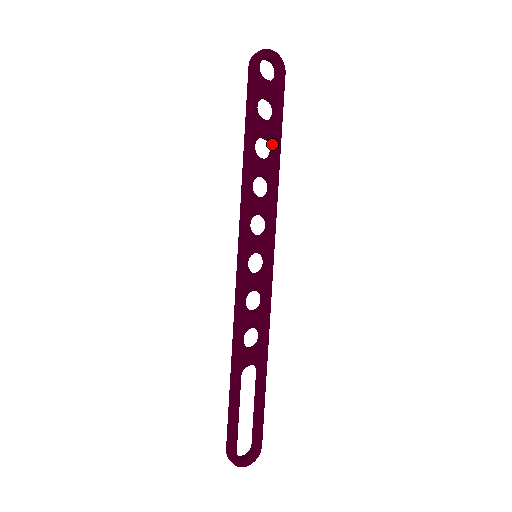
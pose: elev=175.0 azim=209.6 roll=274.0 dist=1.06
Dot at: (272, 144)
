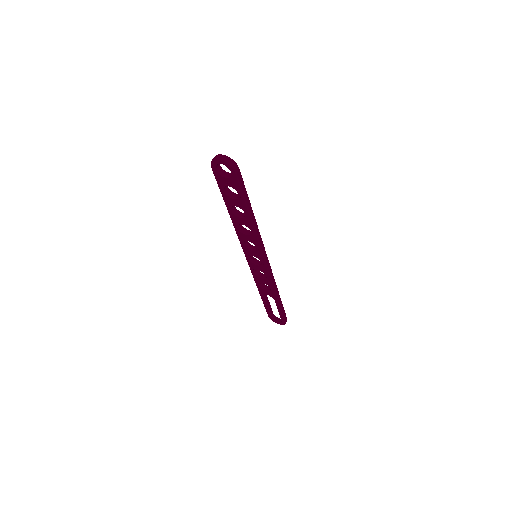
Dot at: (243, 210)
